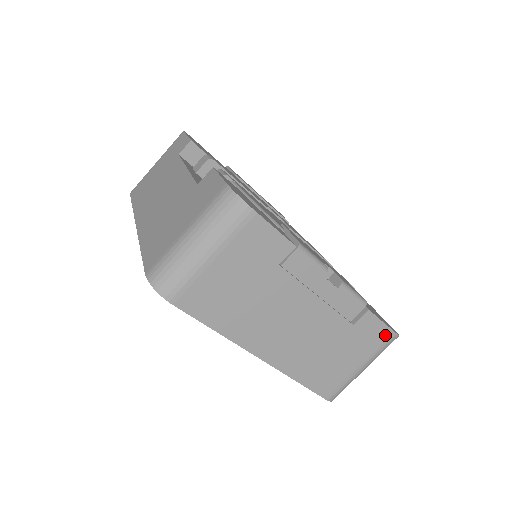
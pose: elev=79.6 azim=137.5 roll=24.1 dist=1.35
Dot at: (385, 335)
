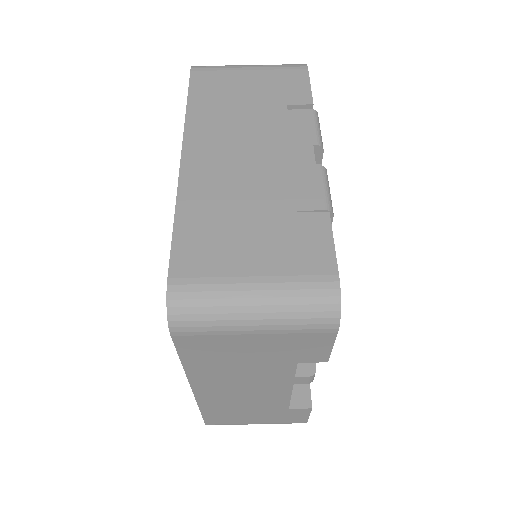
Dot at: (323, 266)
